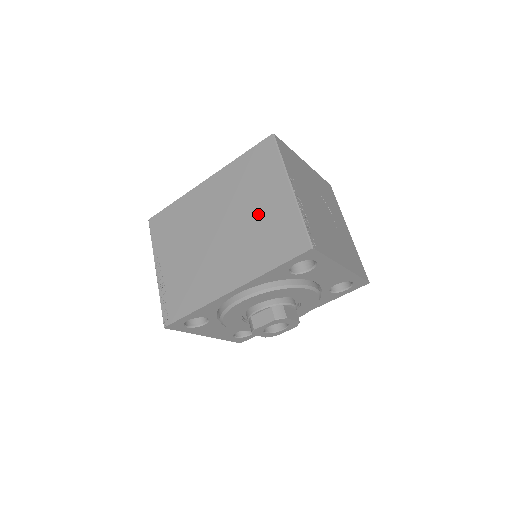
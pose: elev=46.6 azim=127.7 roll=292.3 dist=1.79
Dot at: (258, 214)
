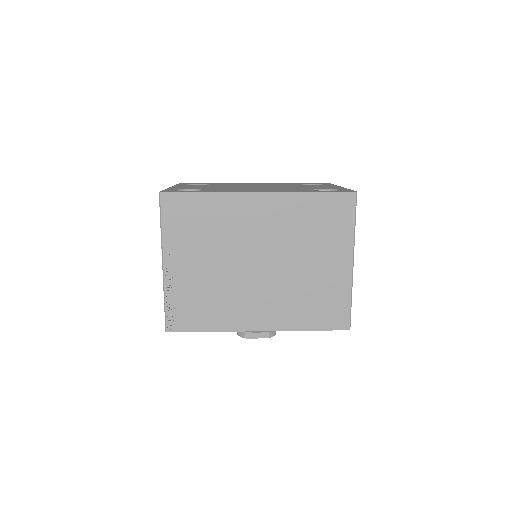
Dot at: (311, 271)
